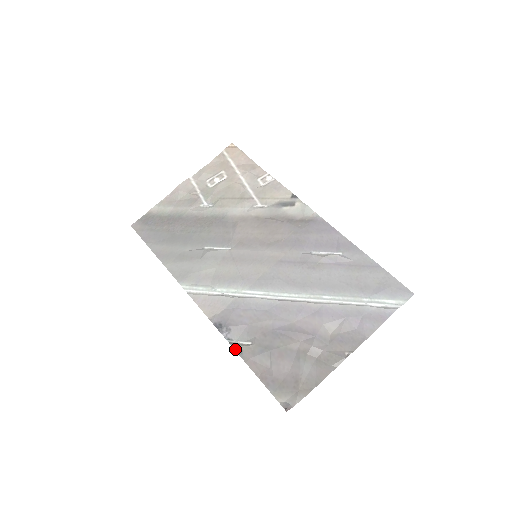
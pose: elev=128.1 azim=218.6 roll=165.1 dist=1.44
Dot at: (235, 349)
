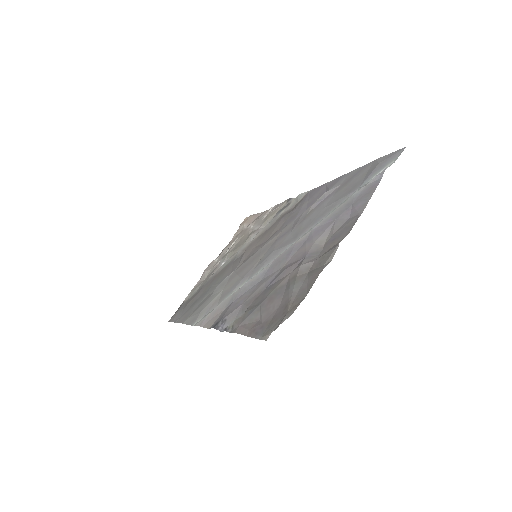
Dot at: (227, 330)
